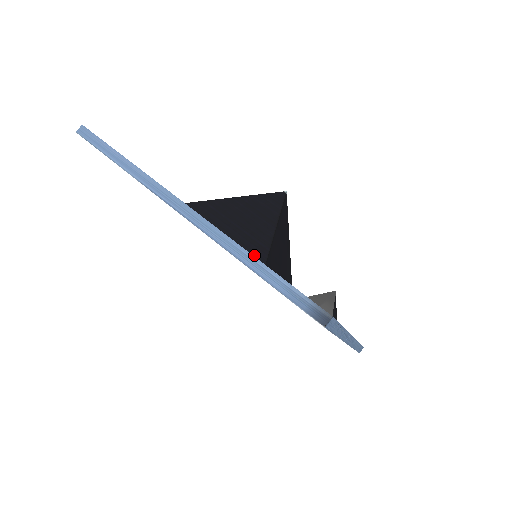
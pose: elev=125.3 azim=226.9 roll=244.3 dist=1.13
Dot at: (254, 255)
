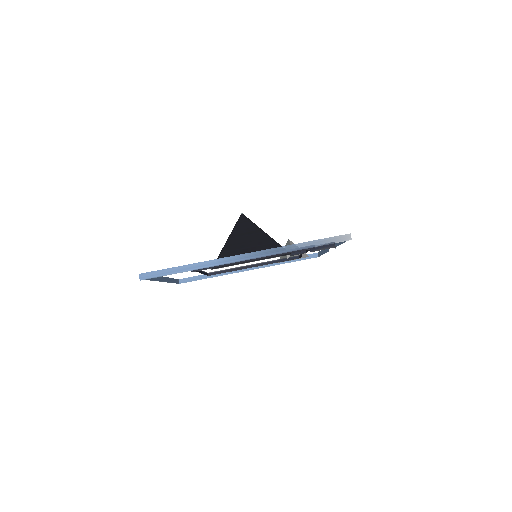
Dot at: occluded
